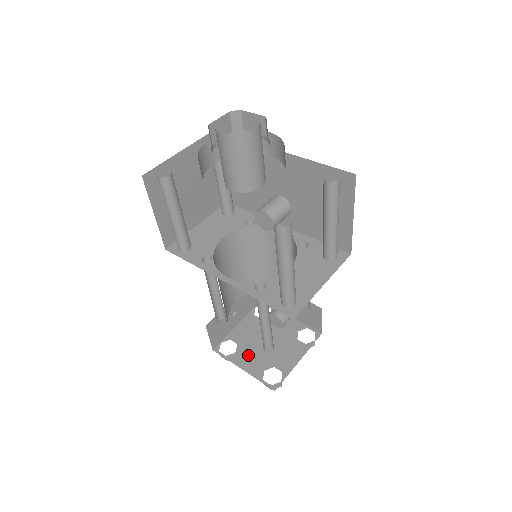
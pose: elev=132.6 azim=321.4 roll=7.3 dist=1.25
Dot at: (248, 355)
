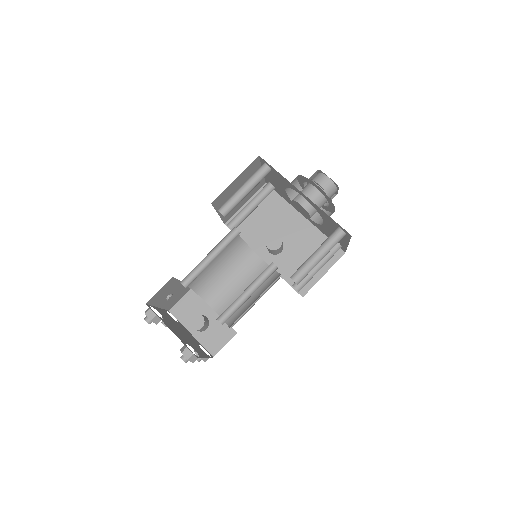
Dot at: (172, 327)
